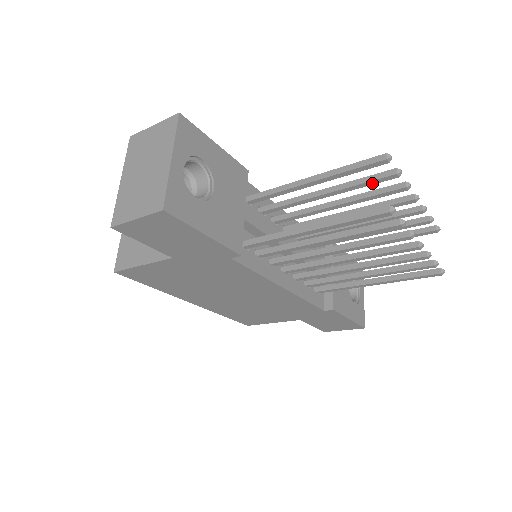
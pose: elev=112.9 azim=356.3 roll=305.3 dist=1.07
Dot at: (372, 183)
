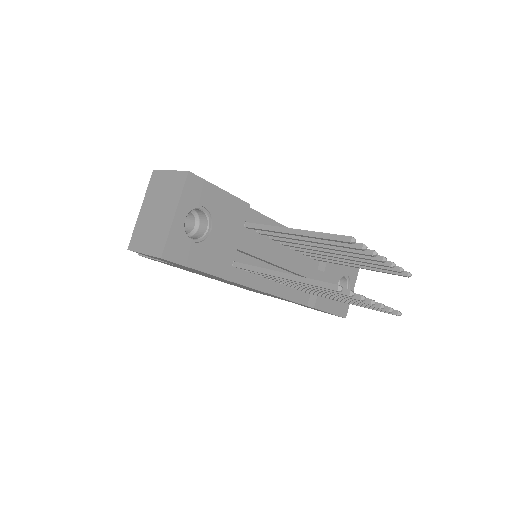
Dot at: (344, 247)
